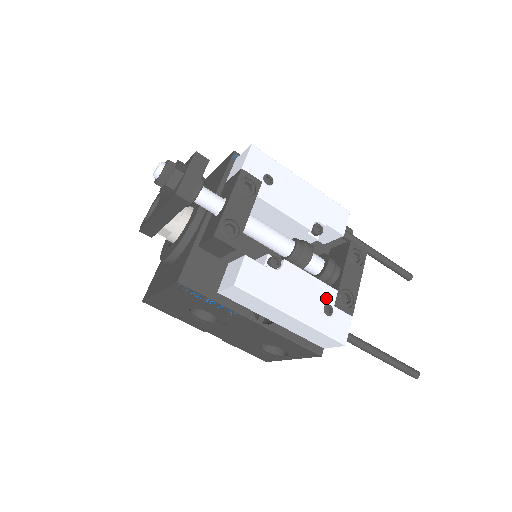
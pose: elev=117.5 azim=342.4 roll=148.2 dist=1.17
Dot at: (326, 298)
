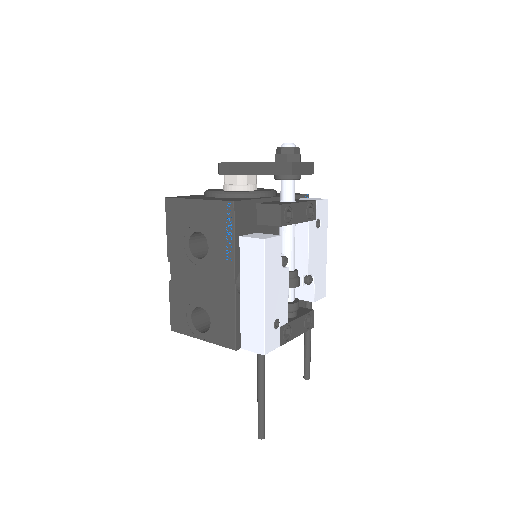
Dot at: (282, 316)
